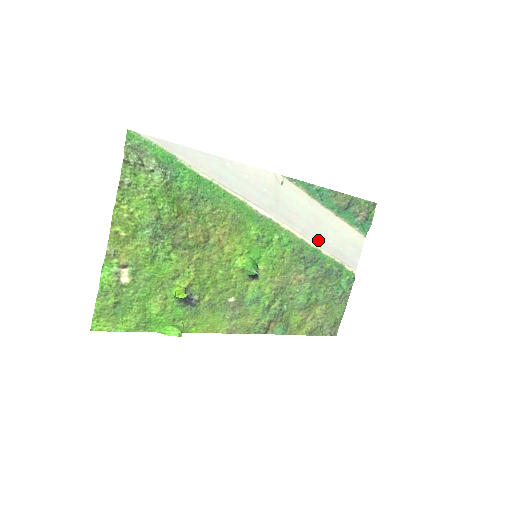
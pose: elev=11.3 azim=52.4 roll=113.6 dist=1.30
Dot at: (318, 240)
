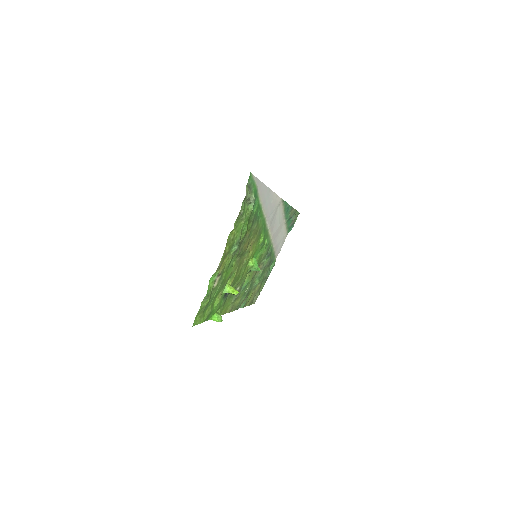
Dot at: (274, 240)
